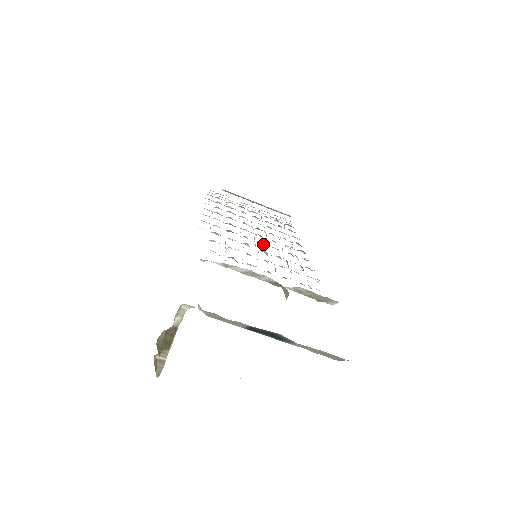
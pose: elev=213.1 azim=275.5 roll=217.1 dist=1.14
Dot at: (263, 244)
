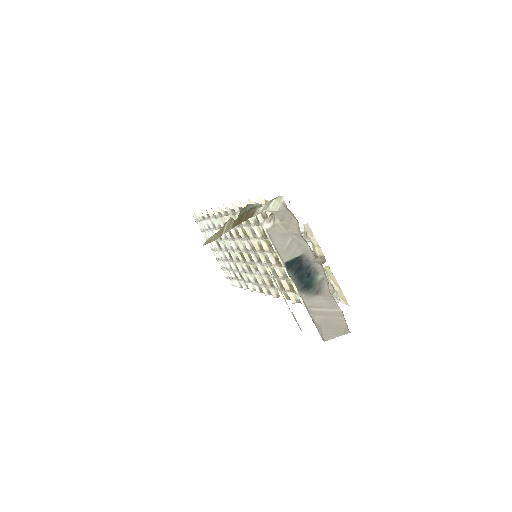
Dot at: occluded
